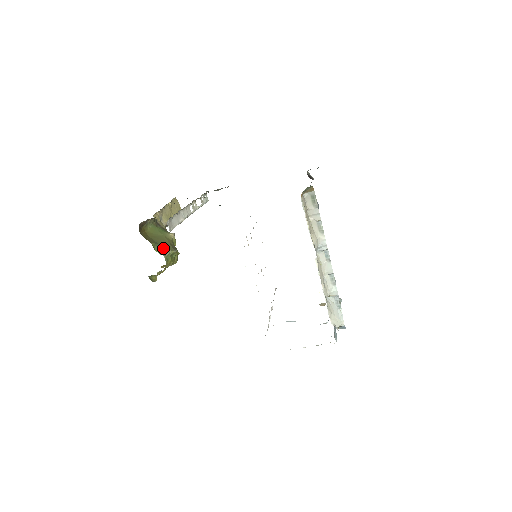
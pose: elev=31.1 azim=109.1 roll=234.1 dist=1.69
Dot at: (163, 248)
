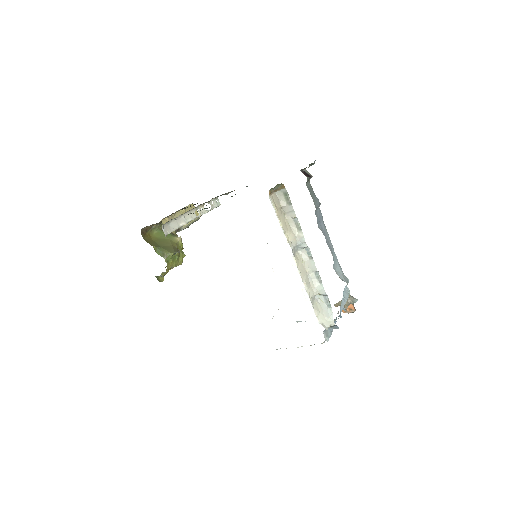
Dot at: (164, 251)
